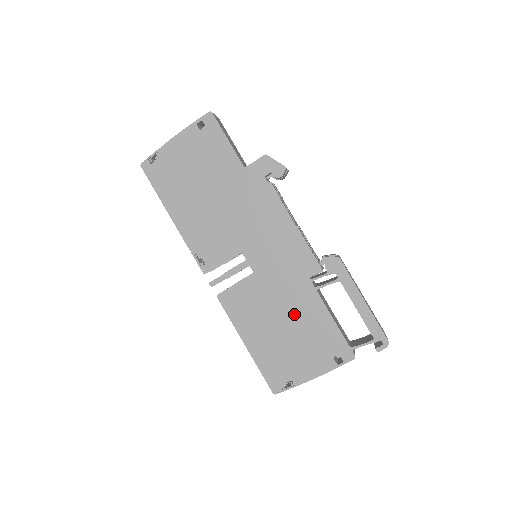
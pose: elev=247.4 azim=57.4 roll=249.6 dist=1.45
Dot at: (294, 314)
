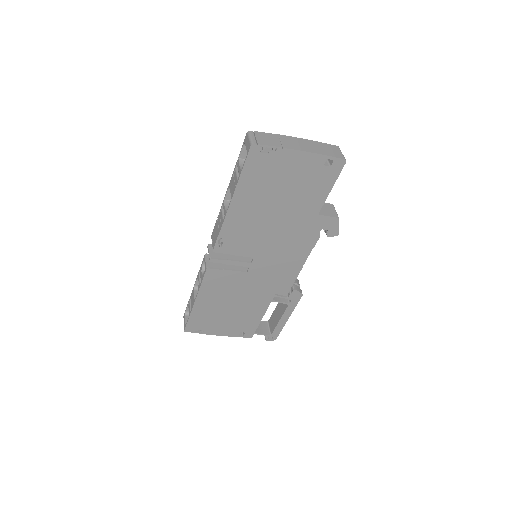
Dot at: (245, 304)
